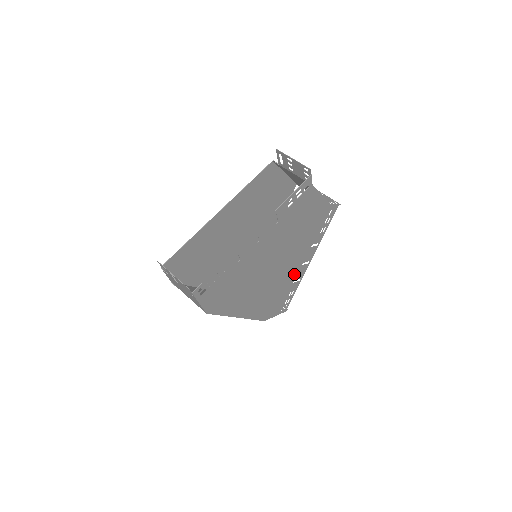
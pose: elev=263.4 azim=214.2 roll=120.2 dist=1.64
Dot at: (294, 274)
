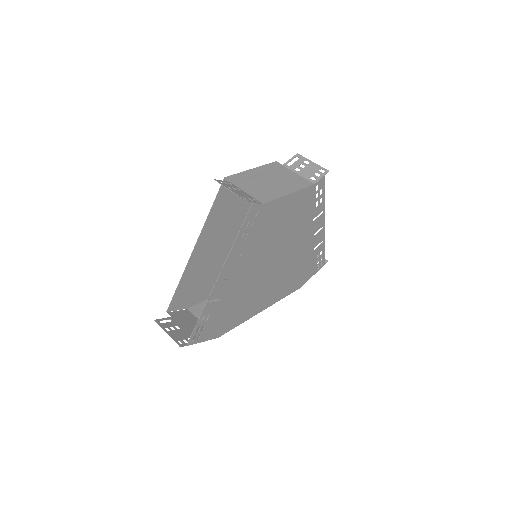
Dot at: (309, 247)
